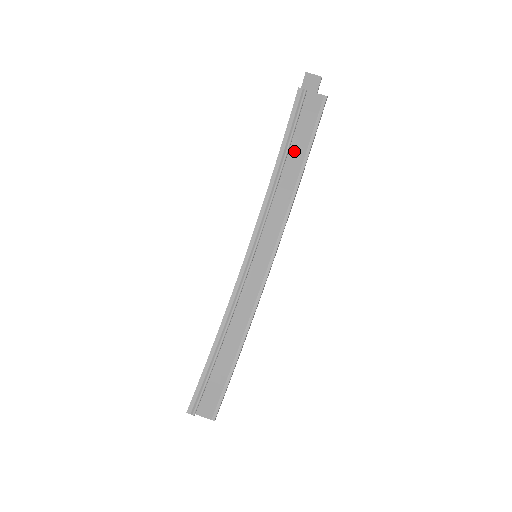
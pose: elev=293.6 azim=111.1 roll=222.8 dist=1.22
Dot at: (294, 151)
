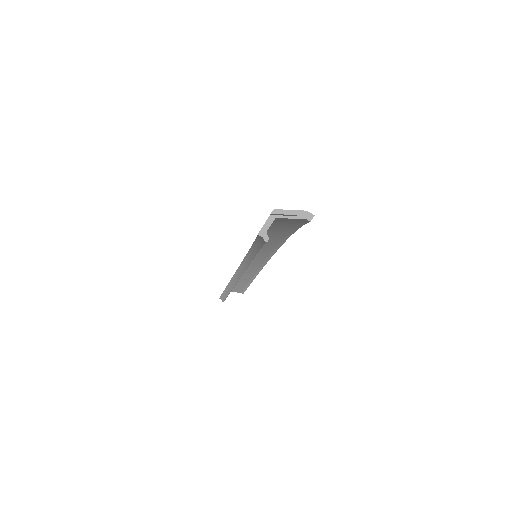
Dot at: (280, 225)
